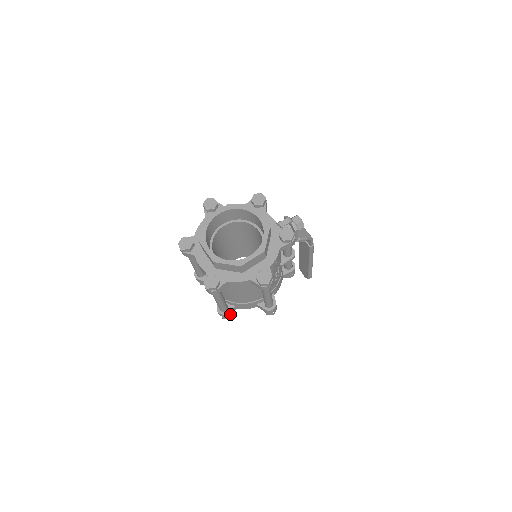
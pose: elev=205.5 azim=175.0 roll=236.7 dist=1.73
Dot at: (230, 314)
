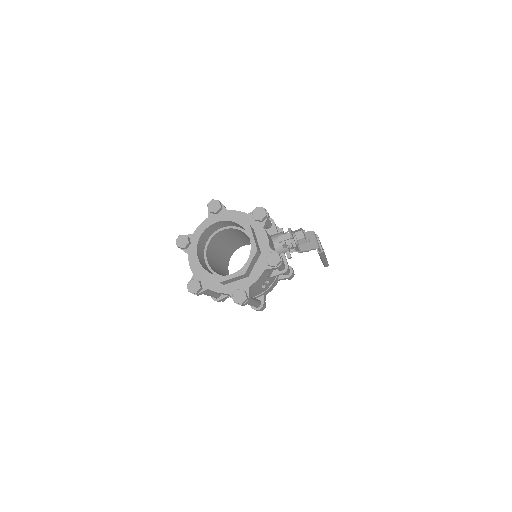
Dot at: occluded
